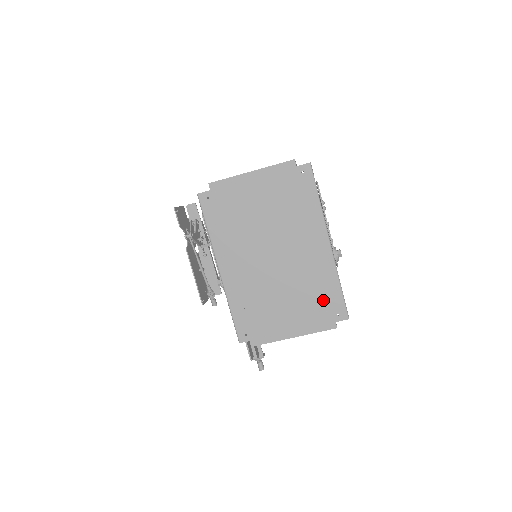
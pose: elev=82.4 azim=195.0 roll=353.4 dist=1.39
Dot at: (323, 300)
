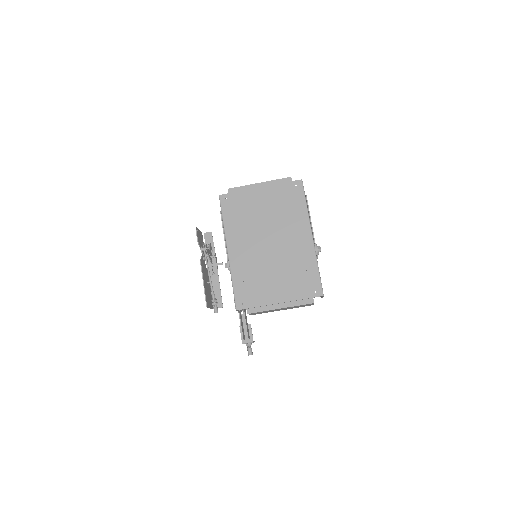
Dot at: (304, 279)
